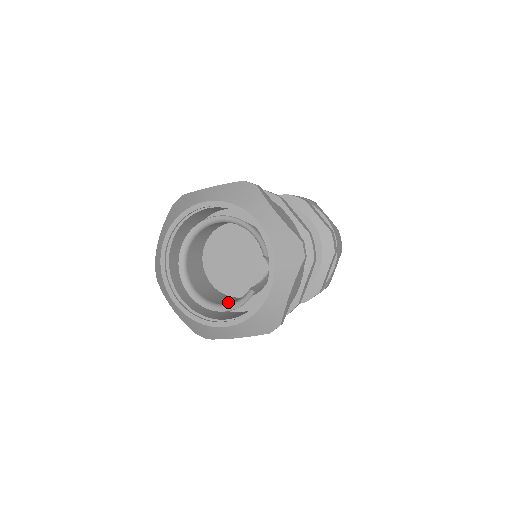
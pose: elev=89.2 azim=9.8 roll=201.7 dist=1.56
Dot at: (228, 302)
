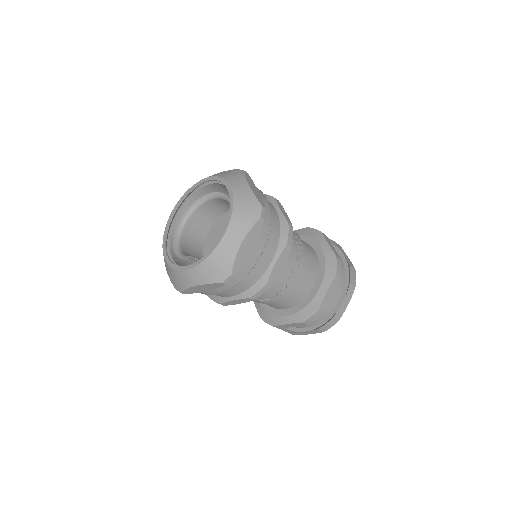
Dot at: (186, 248)
